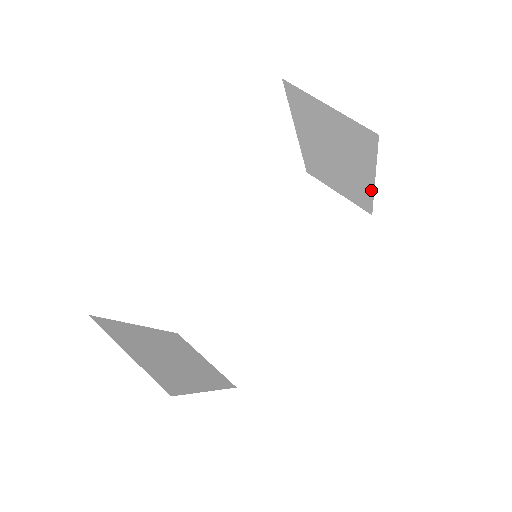
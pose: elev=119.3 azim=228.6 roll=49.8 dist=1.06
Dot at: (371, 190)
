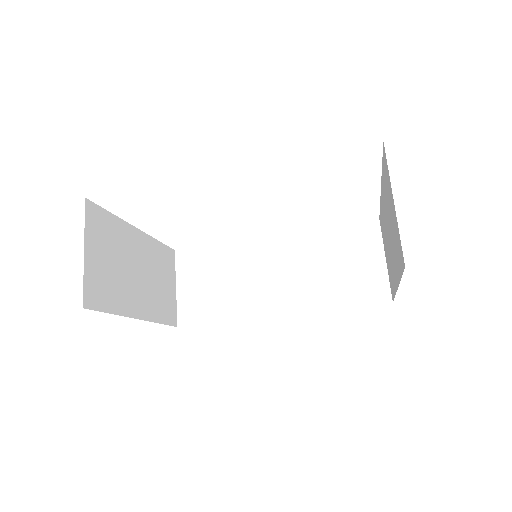
Dot at: (396, 289)
